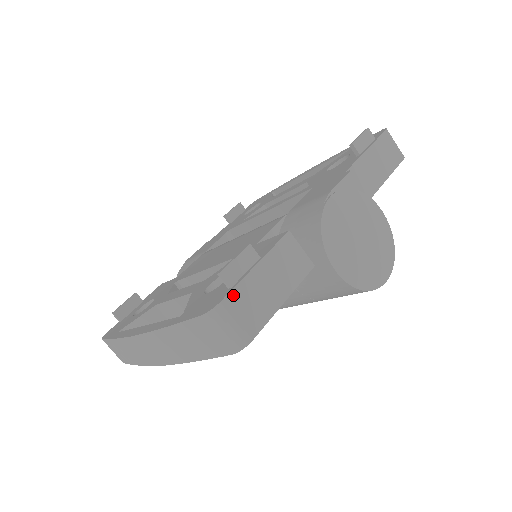
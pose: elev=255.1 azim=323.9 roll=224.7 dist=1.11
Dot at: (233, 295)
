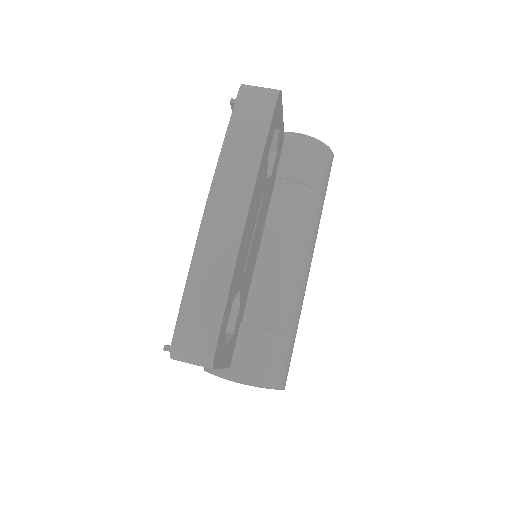
Dot at: occluded
